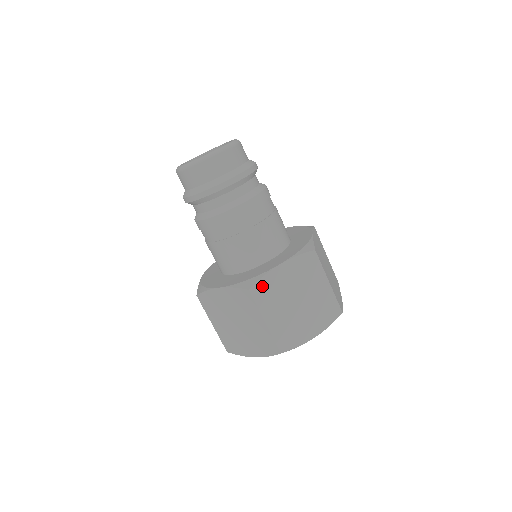
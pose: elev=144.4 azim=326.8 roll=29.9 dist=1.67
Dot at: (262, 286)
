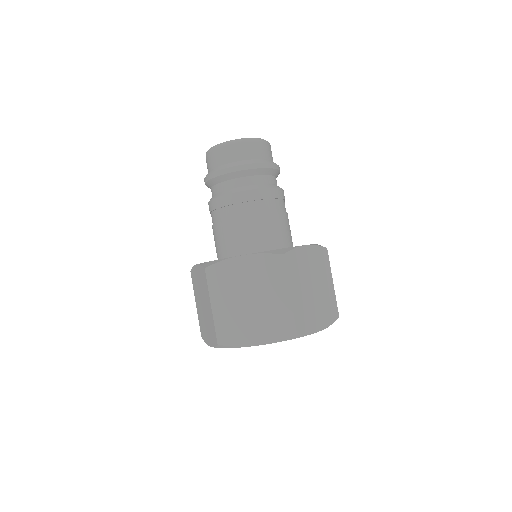
Dot at: (292, 257)
